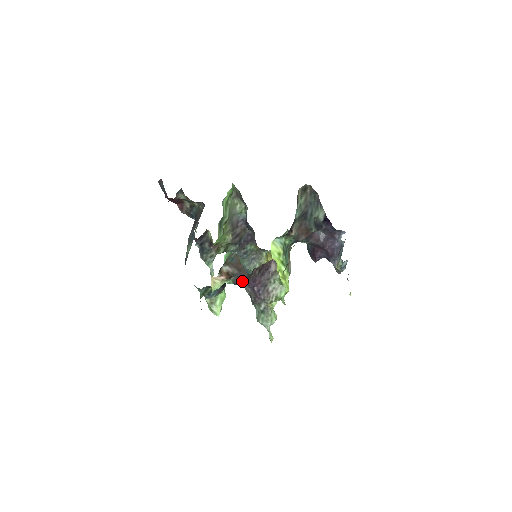
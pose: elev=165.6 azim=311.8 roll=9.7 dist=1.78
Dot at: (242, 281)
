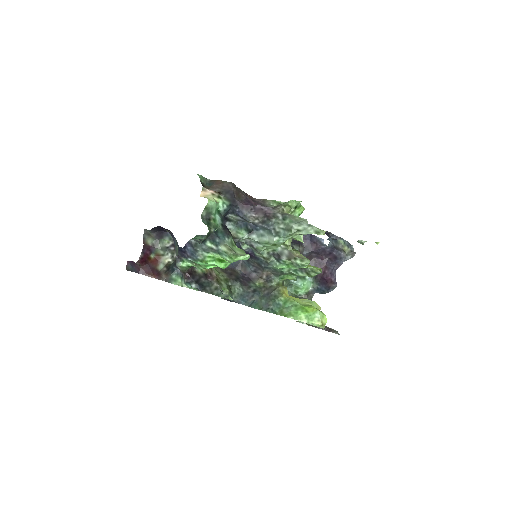
Dot at: (233, 194)
